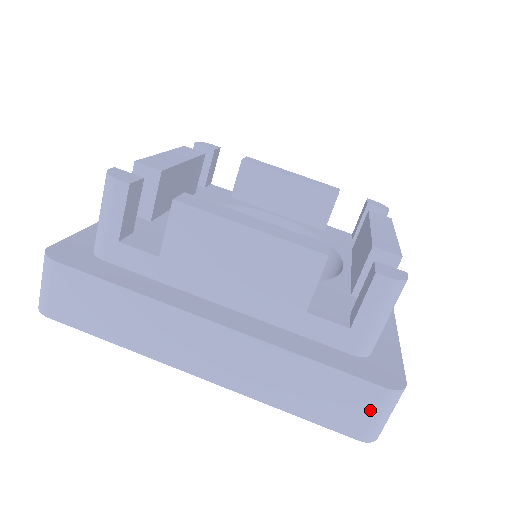
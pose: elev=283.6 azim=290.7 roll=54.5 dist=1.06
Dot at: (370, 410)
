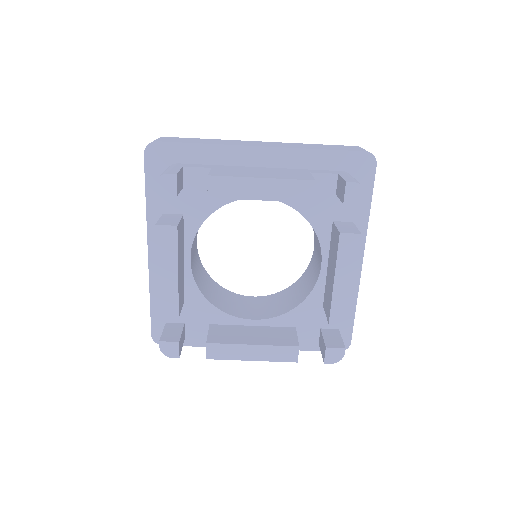
Dot at: occluded
